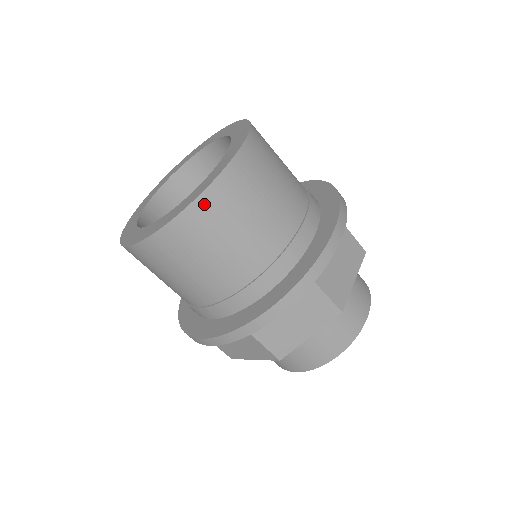
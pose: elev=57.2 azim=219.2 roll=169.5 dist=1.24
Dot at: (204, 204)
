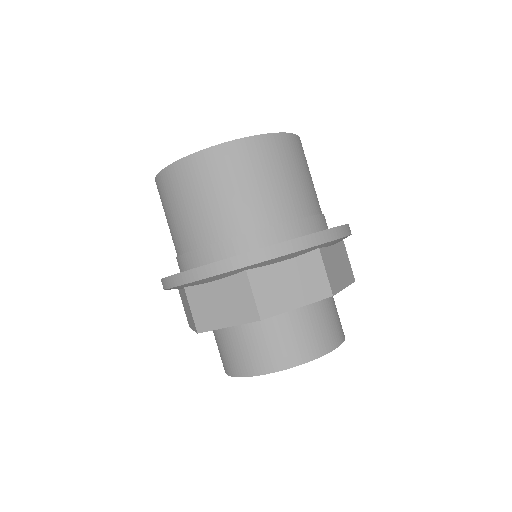
Dot at: (300, 142)
